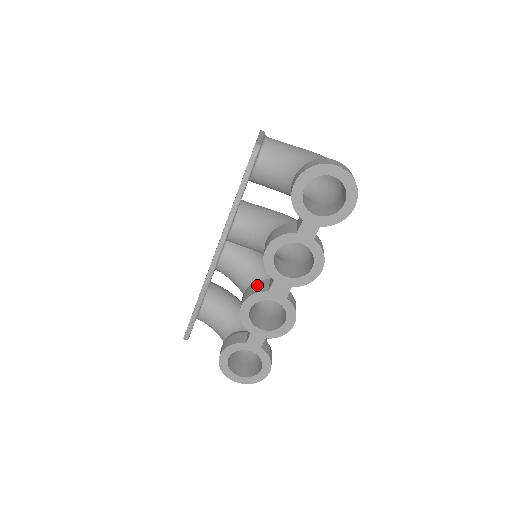
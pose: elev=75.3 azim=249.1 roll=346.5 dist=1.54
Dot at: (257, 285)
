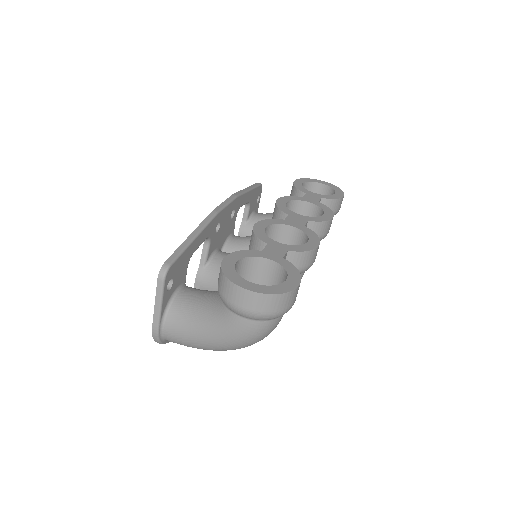
Dot at: occluded
